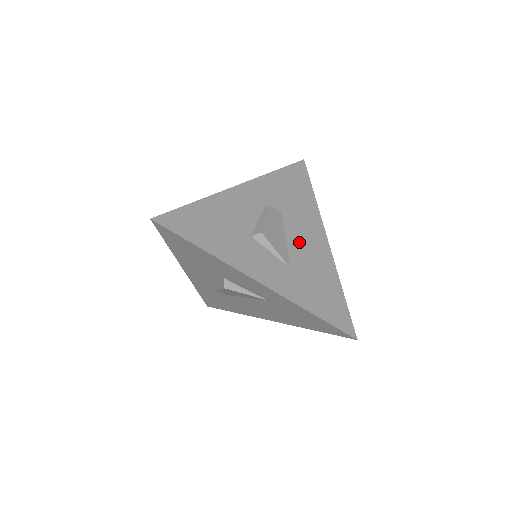
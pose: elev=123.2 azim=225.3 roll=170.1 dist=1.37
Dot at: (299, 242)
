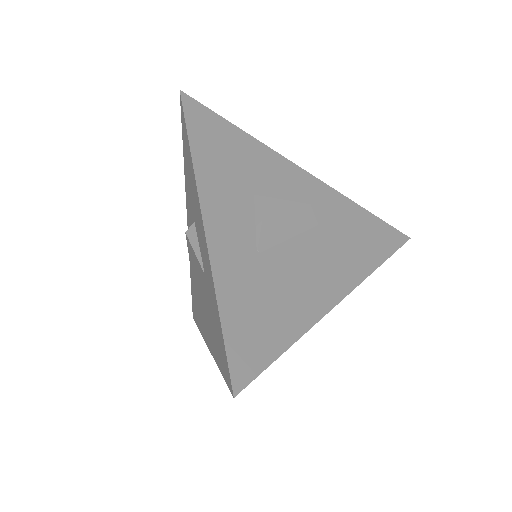
Dot at: (302, 258)
